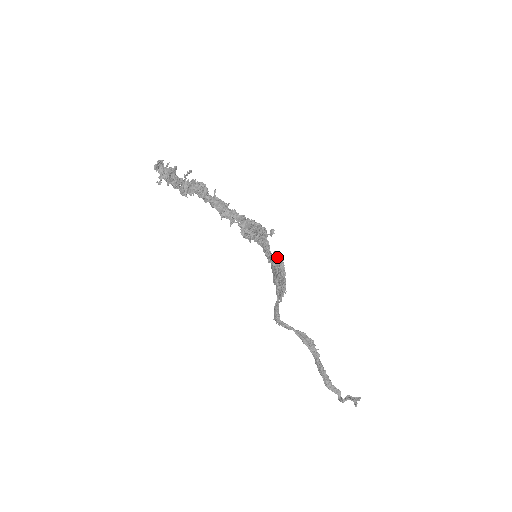
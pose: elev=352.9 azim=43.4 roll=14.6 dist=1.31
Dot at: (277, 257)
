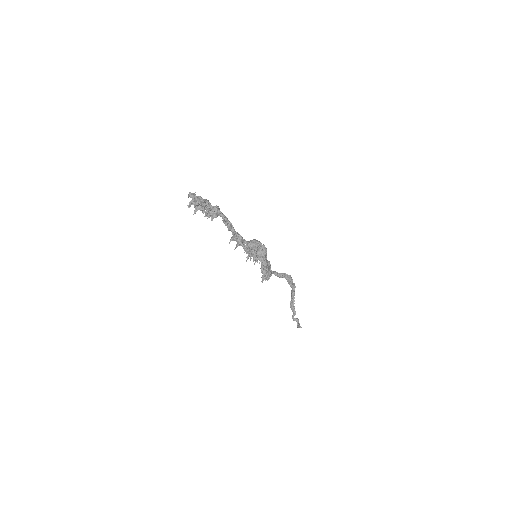
Dot at: (266, 270)
